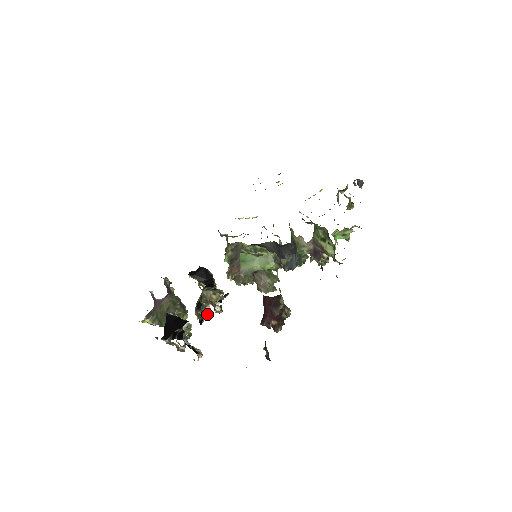
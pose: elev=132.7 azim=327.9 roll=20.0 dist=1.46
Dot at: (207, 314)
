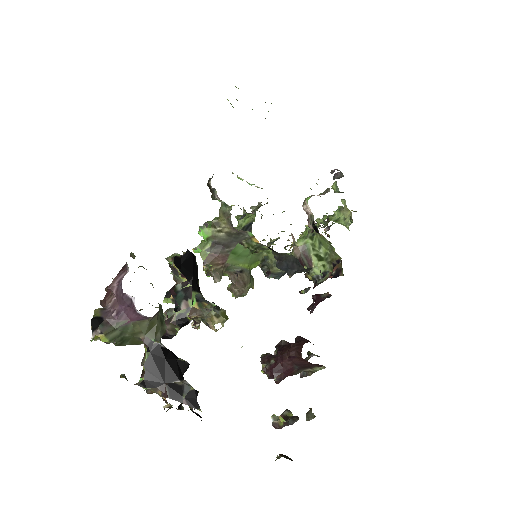
Dot at: occluded
